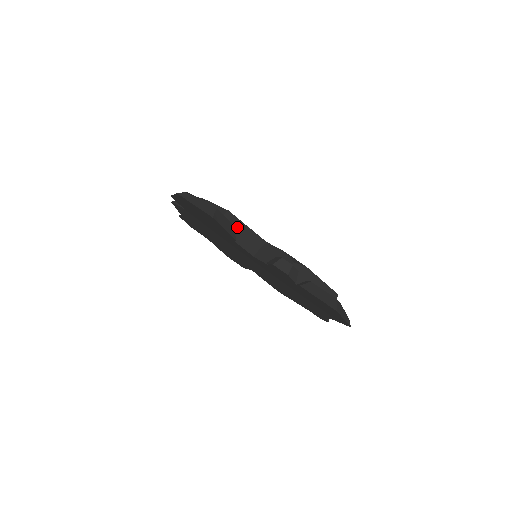
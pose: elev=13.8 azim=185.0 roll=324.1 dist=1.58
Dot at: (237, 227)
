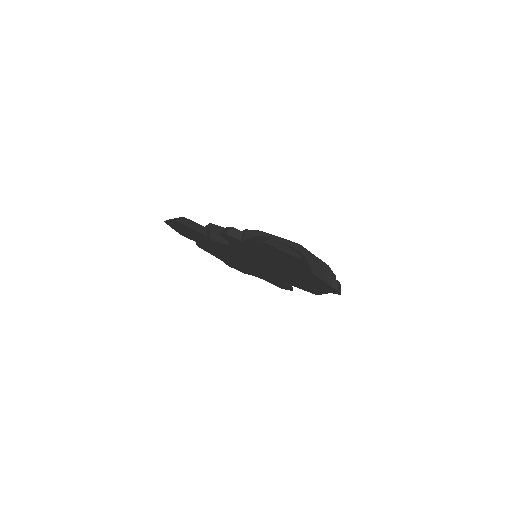
Dot at: (216, 231)
